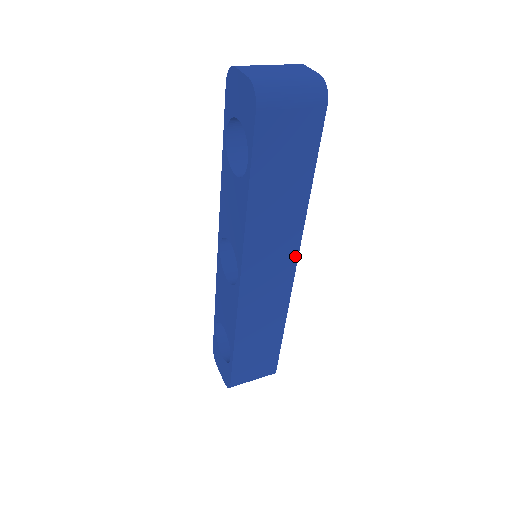
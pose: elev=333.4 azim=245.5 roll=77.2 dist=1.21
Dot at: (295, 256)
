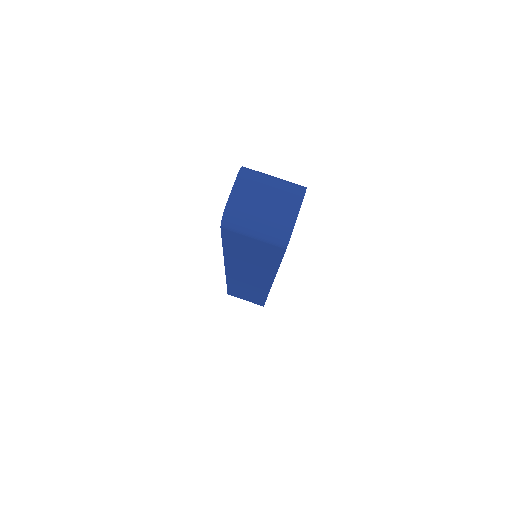
Dot at: (270, 282)
